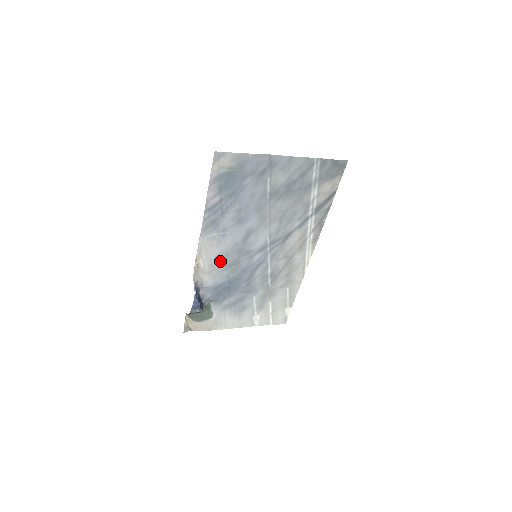
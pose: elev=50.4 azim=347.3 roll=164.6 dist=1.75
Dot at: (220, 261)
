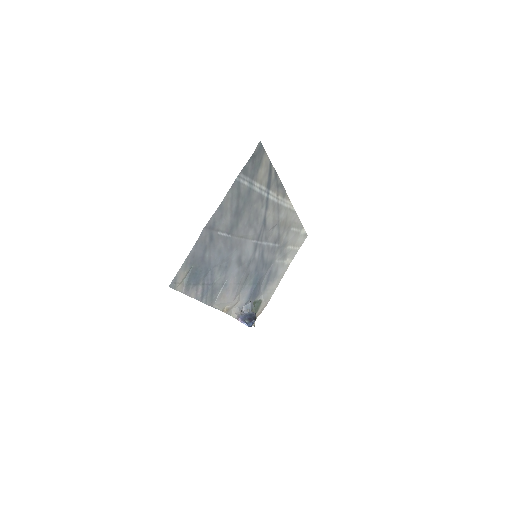
Dot at: (238, 290)
